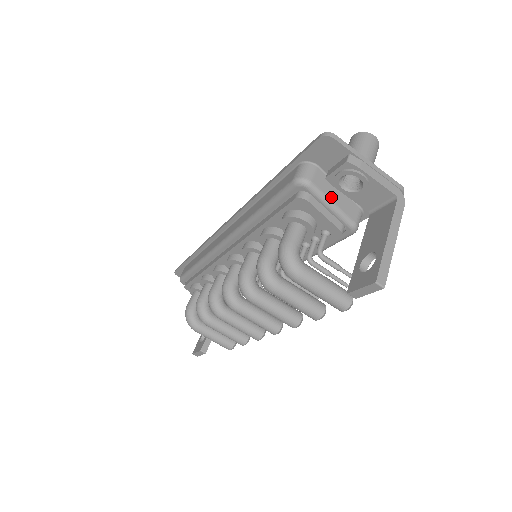
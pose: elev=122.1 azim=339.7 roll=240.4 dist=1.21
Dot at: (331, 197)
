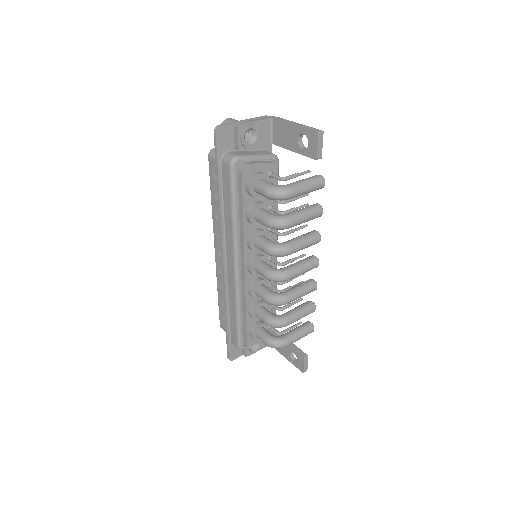
Dot at: (251, 154)
